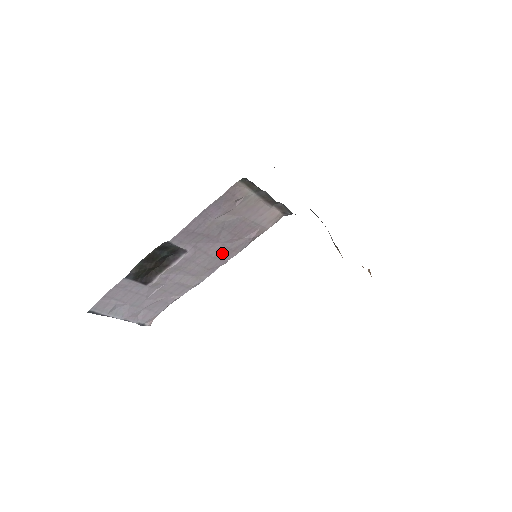
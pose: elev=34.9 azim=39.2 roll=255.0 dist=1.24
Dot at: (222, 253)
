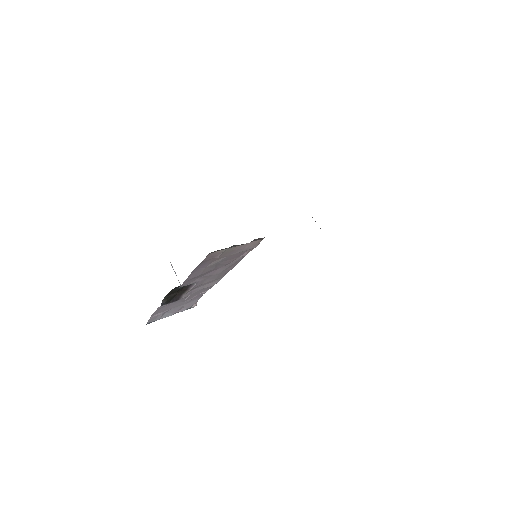
Dot at: (226, 269)
